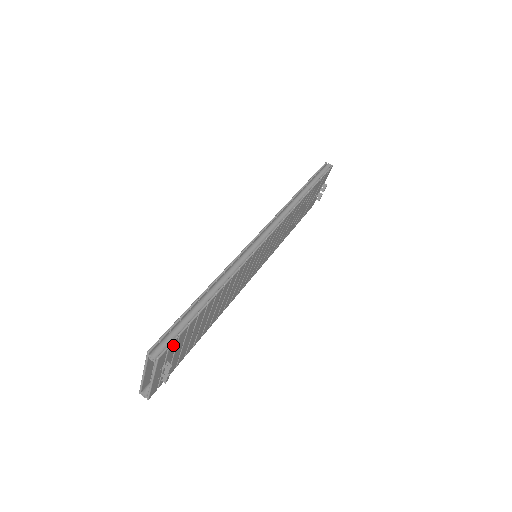
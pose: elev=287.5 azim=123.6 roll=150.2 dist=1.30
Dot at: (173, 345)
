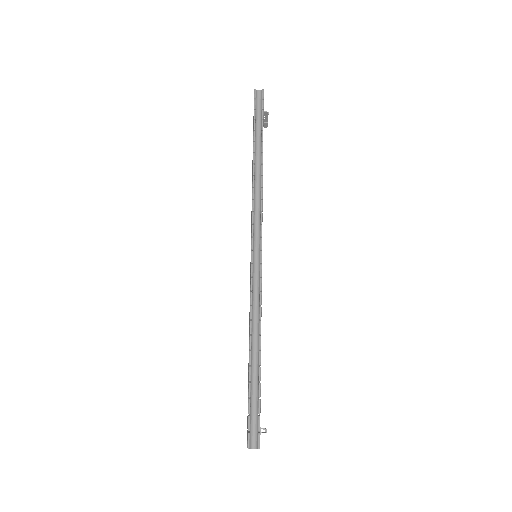
Dot at: occluded
